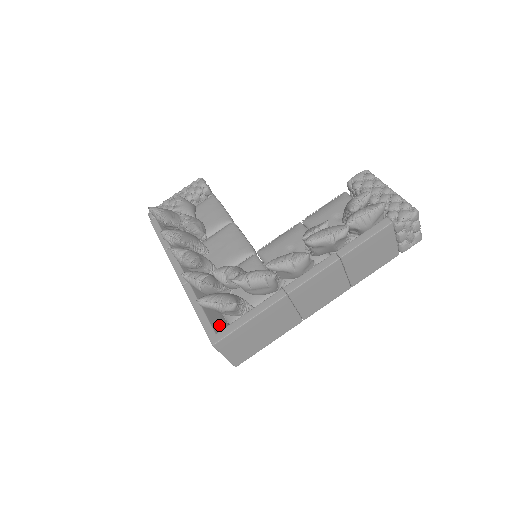
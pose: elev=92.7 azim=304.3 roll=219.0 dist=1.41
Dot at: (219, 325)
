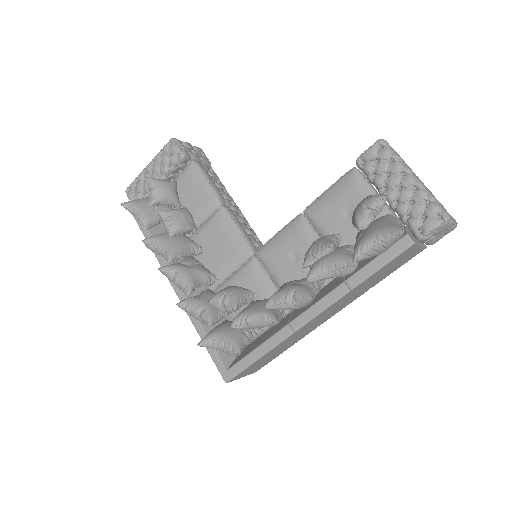
Dot at: occluded
